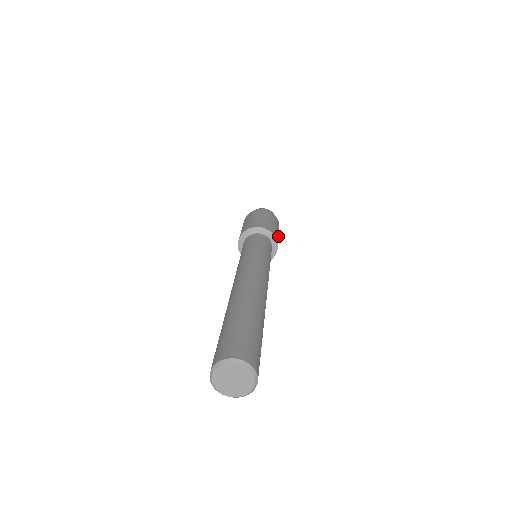
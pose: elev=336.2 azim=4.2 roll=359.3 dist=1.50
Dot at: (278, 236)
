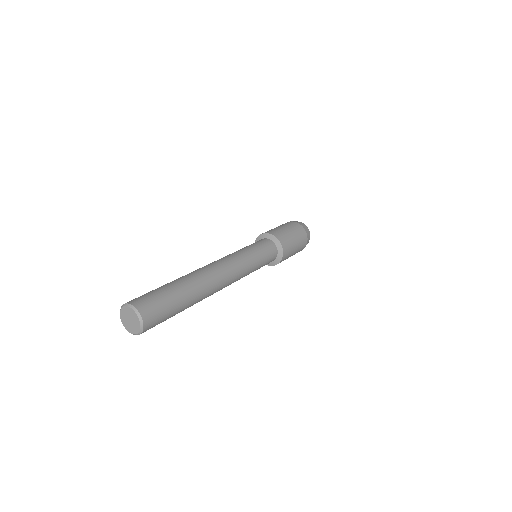
Dot at: (292, 241)
